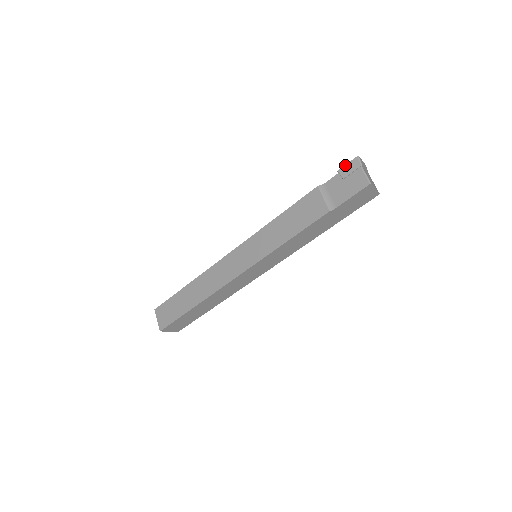
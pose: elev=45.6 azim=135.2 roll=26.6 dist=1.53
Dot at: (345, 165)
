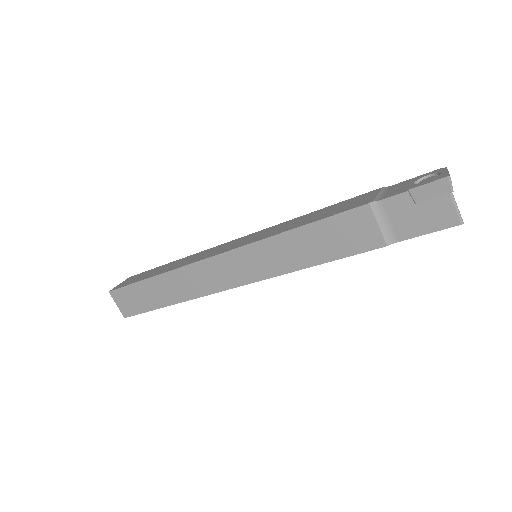
Dot at: (423, 185)
